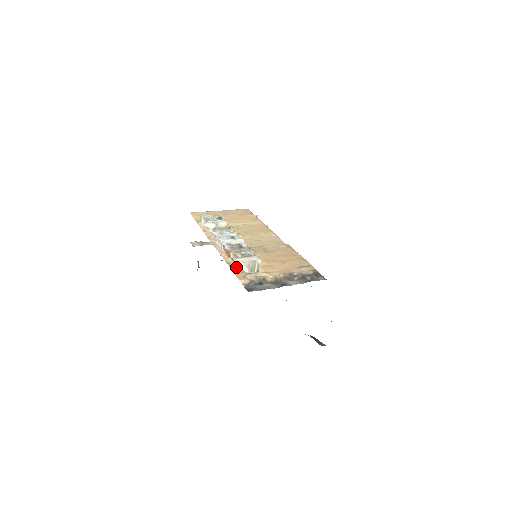
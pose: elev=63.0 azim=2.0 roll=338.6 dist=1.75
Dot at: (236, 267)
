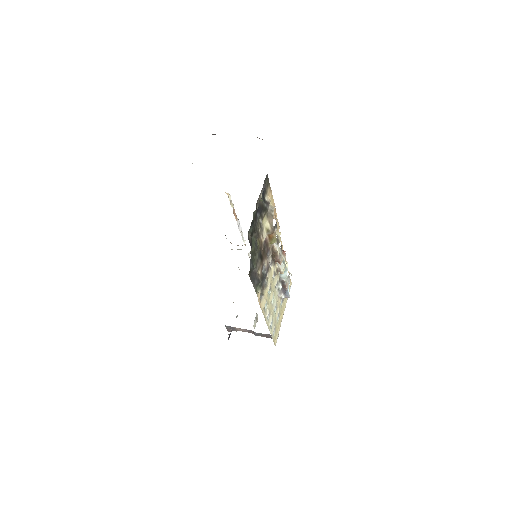
Dot at: occluded
